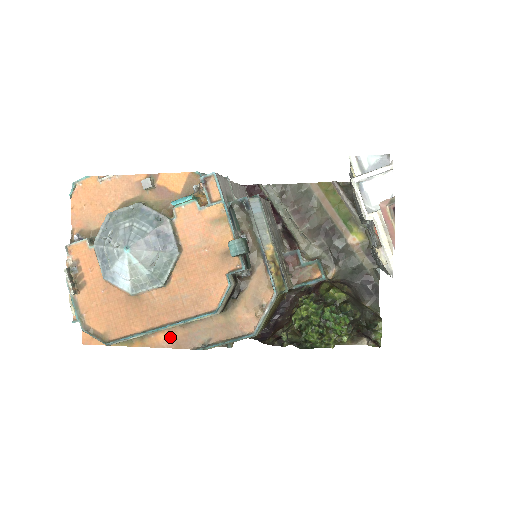
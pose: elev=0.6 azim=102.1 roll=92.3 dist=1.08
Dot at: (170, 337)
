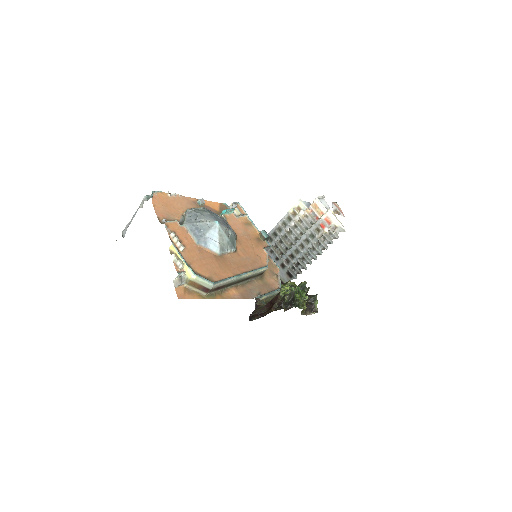
Dot at: (237, 292)
